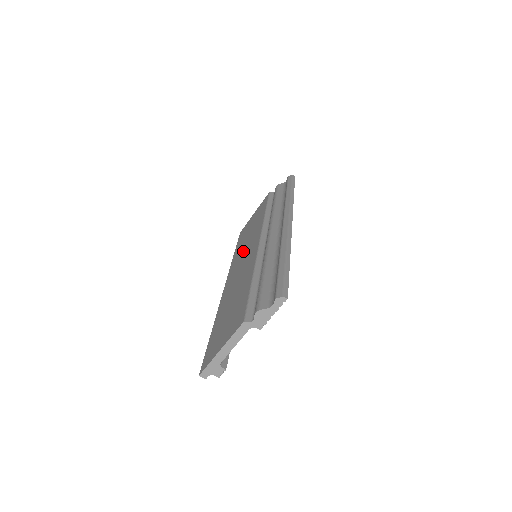
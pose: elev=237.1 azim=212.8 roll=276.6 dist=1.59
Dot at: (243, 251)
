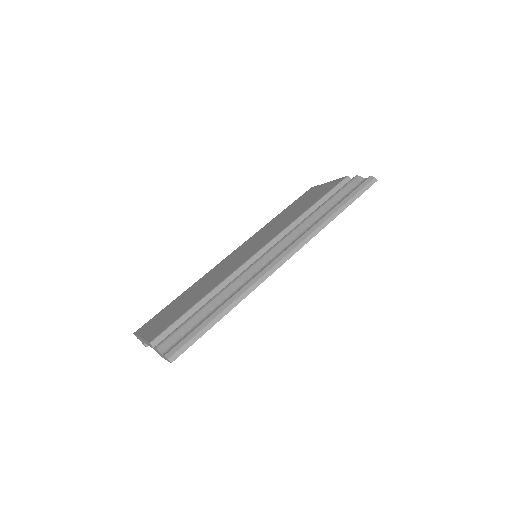
Dot at: (266, 232)
